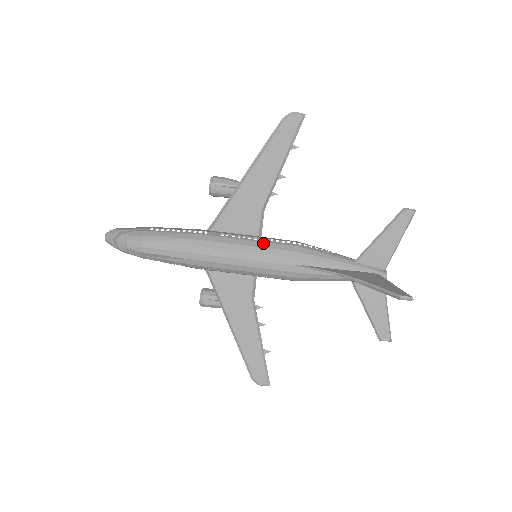
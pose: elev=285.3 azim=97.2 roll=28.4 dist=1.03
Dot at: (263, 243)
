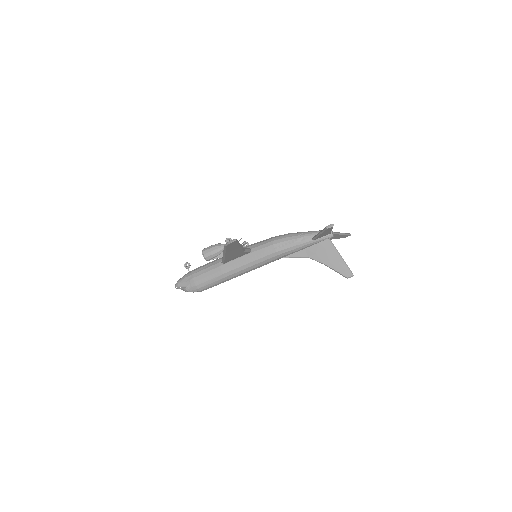
Dot at: (258, 261)
